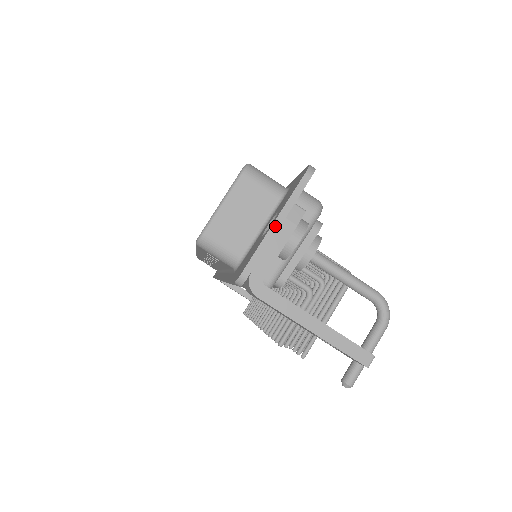
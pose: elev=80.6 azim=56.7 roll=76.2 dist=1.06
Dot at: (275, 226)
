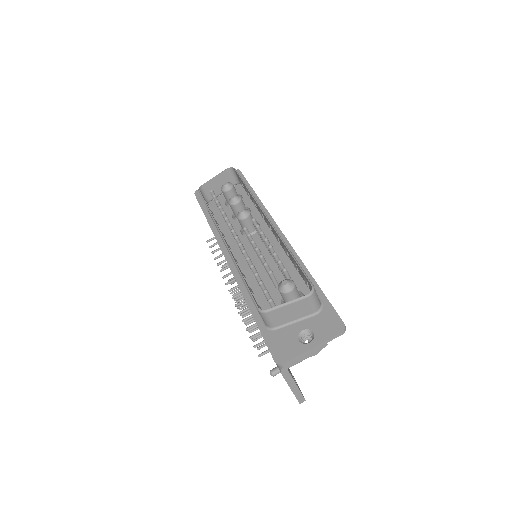
Dot at: (311, 350)
